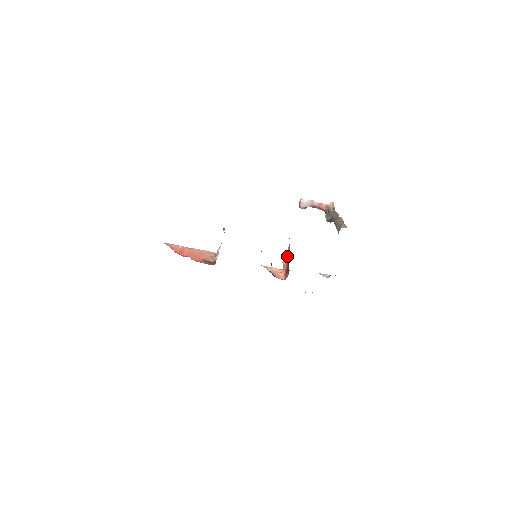
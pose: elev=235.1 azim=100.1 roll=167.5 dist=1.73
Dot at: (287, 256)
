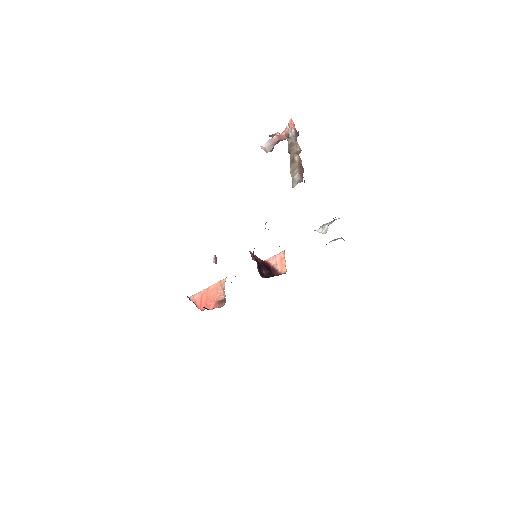
Dot at: occluded
